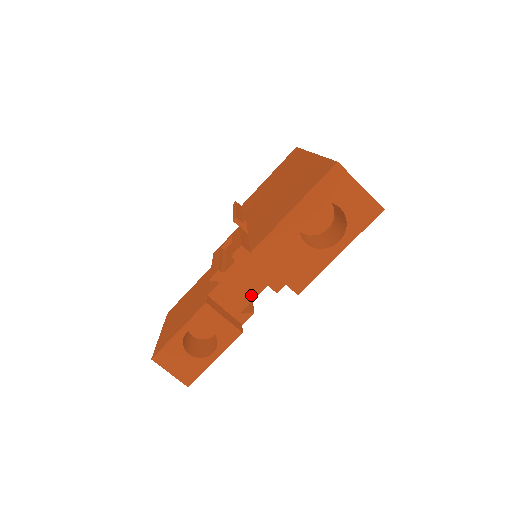
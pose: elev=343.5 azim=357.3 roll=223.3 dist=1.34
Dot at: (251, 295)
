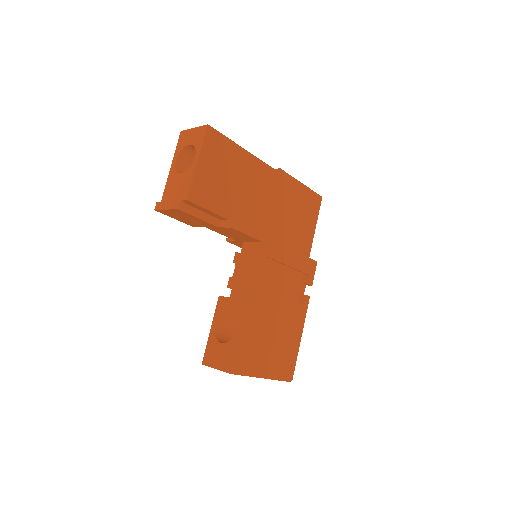
Dot at: (254, 278)
